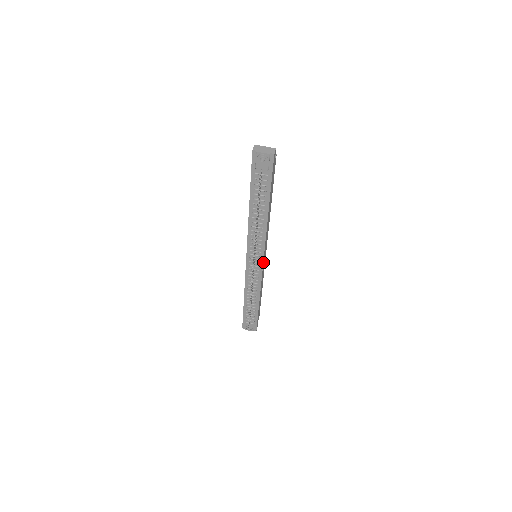
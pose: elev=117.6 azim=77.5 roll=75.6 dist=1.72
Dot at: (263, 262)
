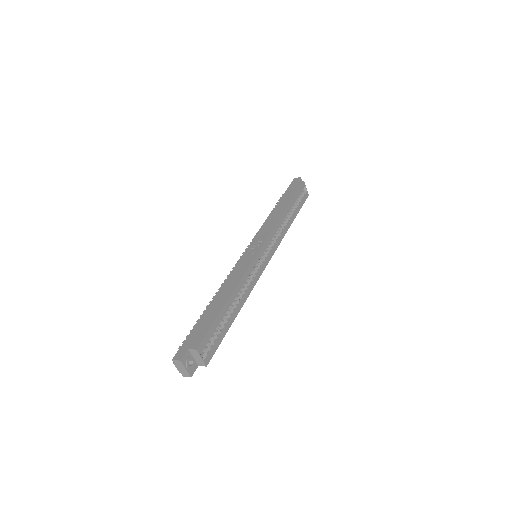
Dot at: occluded
